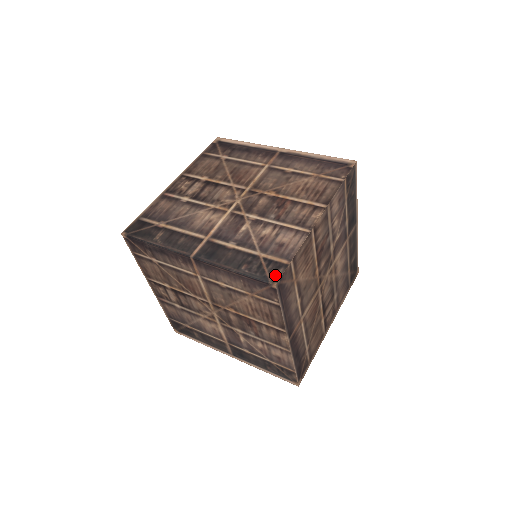
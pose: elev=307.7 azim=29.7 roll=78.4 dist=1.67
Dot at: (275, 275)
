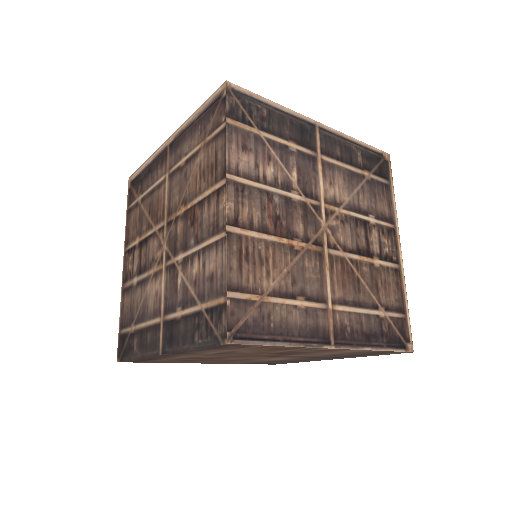
Dot at: (221, 328)
